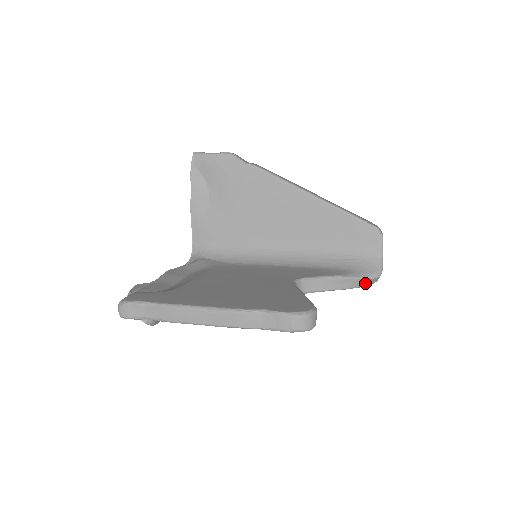
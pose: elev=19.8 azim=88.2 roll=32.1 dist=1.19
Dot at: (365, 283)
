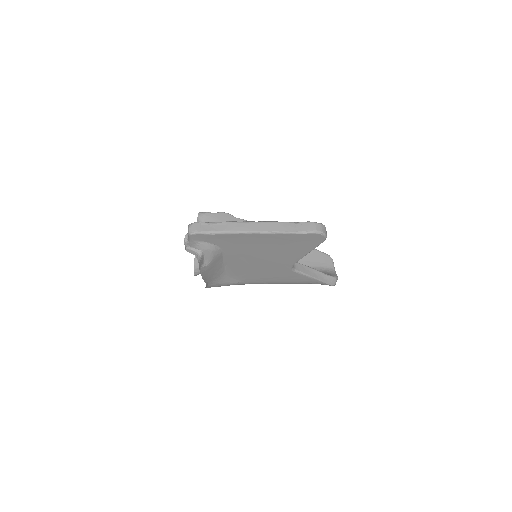
Dot at: (329, 281)
